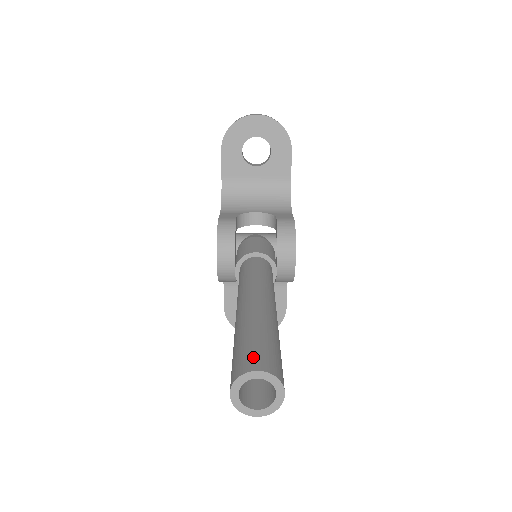
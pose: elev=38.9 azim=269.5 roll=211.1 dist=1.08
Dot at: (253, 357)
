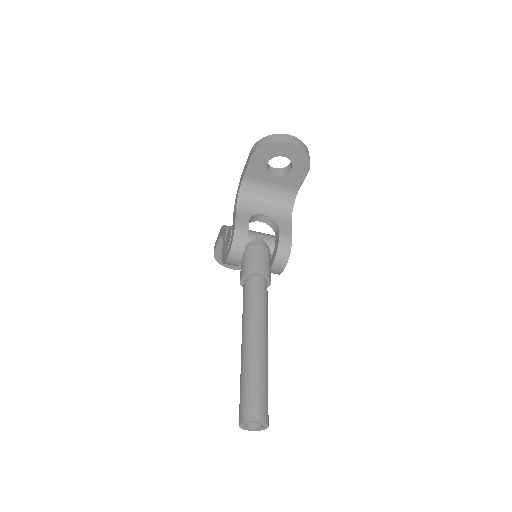
Dot at: (256, 408)
